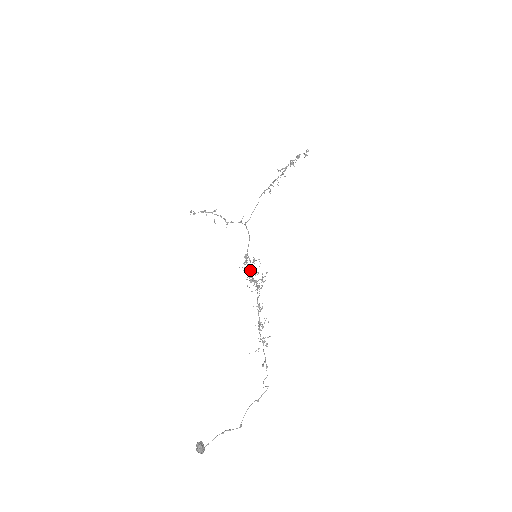
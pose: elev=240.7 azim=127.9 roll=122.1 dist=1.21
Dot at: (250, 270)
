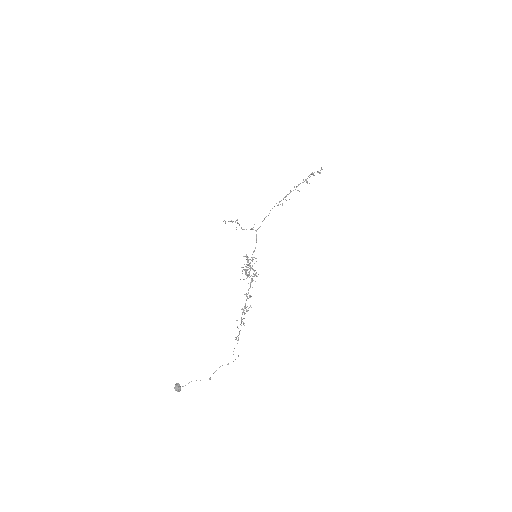
Dot at: (250, 267)
